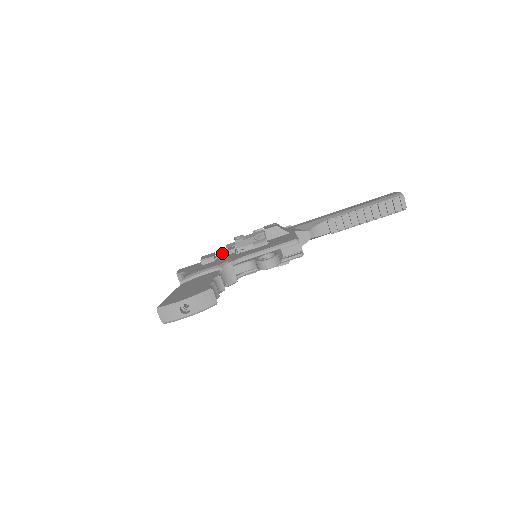
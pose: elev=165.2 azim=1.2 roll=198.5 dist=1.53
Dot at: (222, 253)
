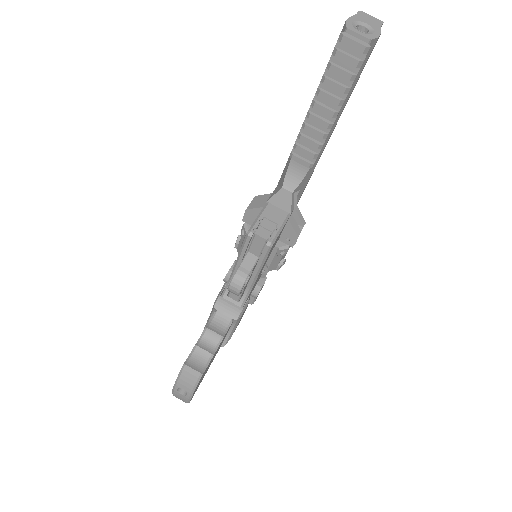
Dot at: (226, 274)
